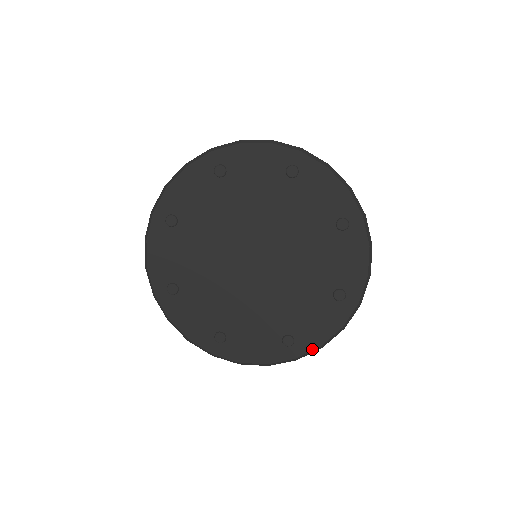
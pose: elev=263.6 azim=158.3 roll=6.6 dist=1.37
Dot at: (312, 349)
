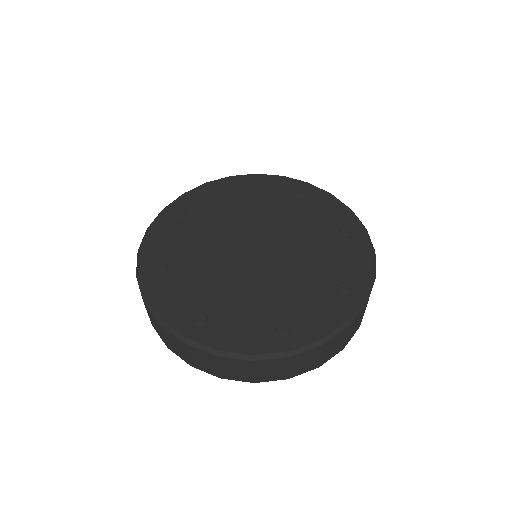
Dot at: (369, 281)
